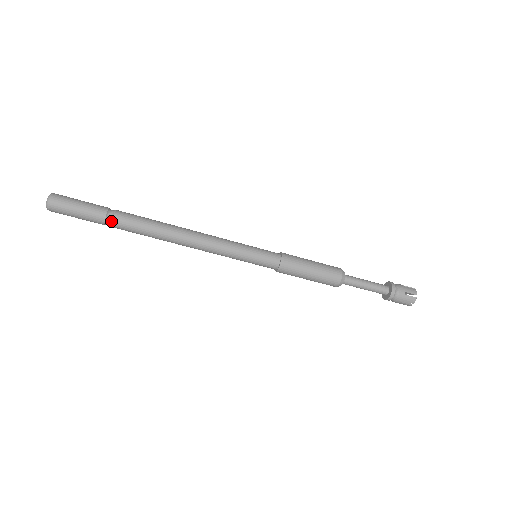
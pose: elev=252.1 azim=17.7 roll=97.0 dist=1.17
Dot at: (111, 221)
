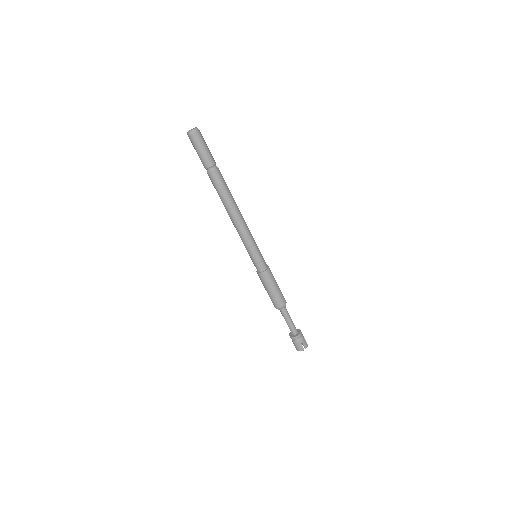
Dot at: (211, 171)
